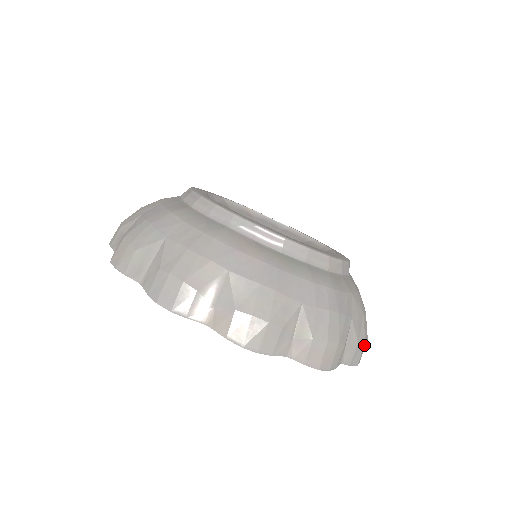
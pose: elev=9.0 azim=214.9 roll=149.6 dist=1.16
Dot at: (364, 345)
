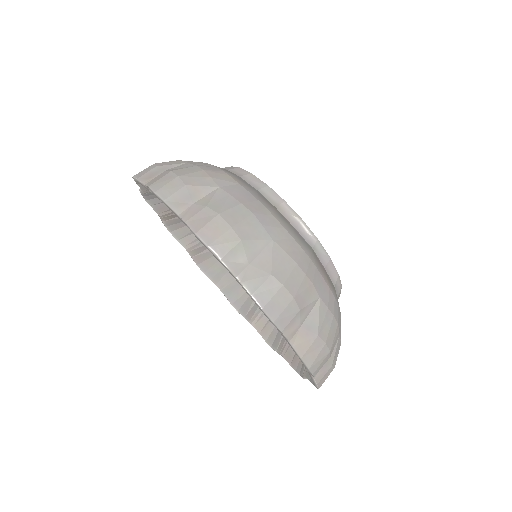
Dot at: occluded
